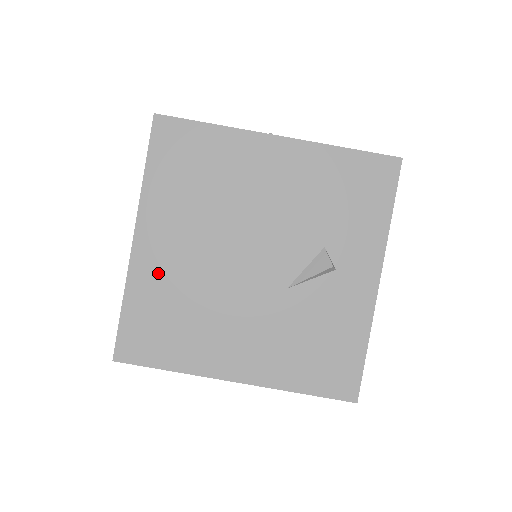
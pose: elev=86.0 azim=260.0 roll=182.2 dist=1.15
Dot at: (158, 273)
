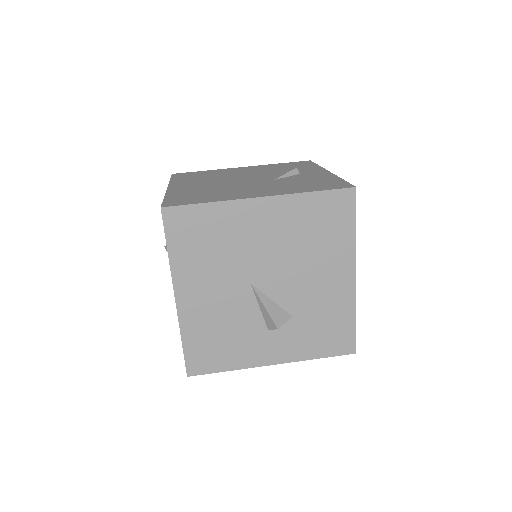
Dot at: (187, 190)
